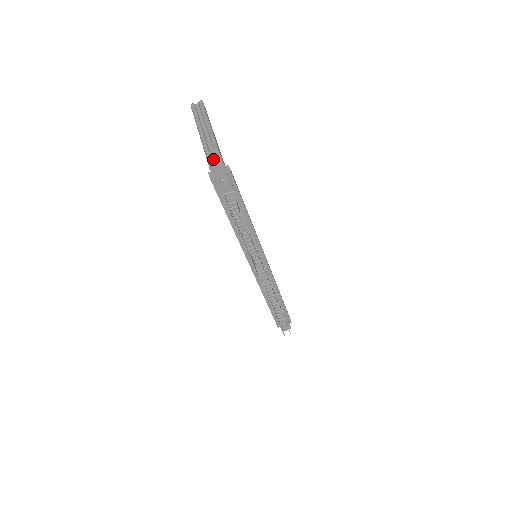
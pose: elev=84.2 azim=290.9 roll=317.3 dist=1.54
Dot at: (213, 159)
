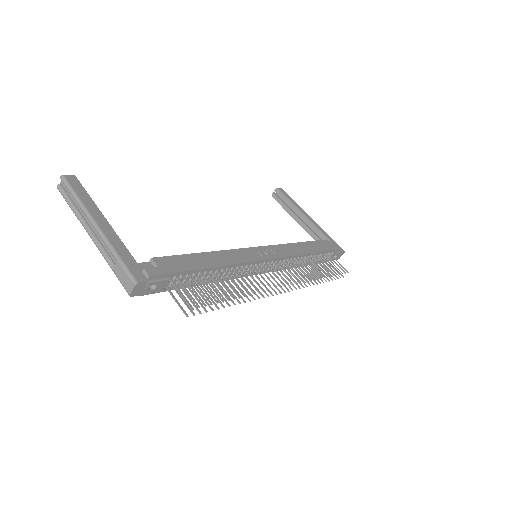
Dot at: (123, 280)
